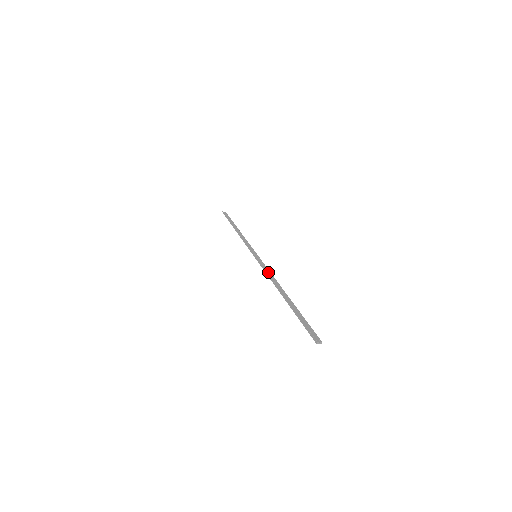
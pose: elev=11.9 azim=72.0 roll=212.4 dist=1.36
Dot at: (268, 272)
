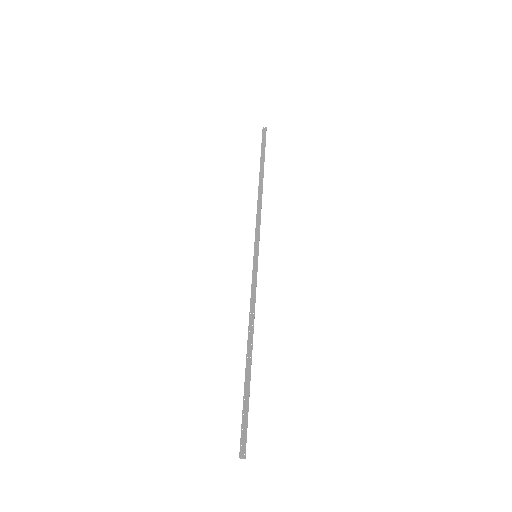
Dot at: (252, 300)
